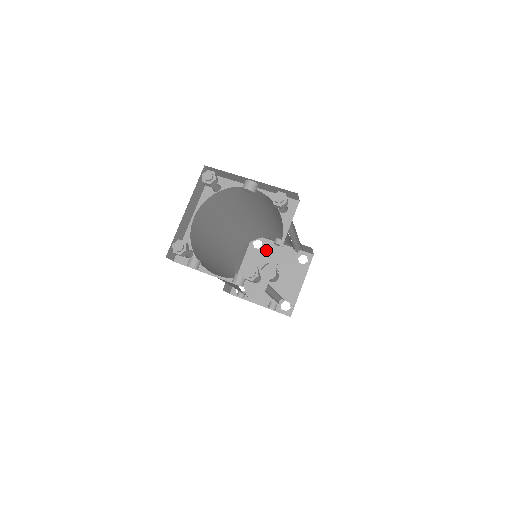
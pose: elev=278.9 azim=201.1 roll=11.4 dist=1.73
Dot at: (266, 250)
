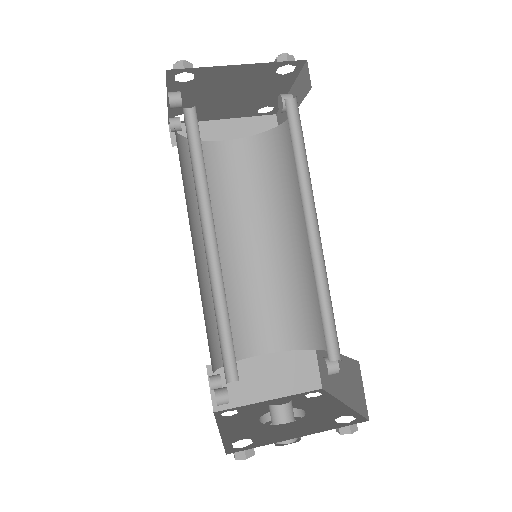
Dot at: (314, 400)
